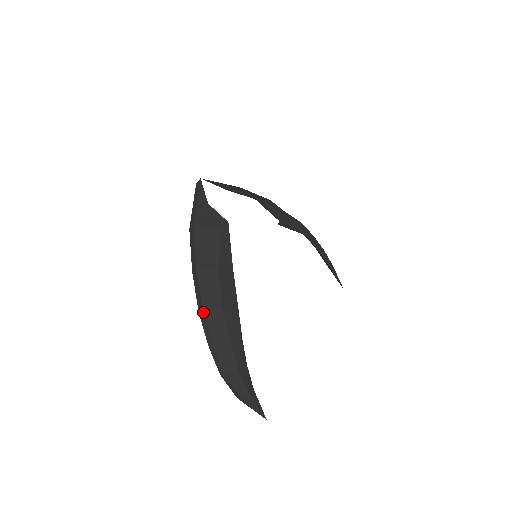
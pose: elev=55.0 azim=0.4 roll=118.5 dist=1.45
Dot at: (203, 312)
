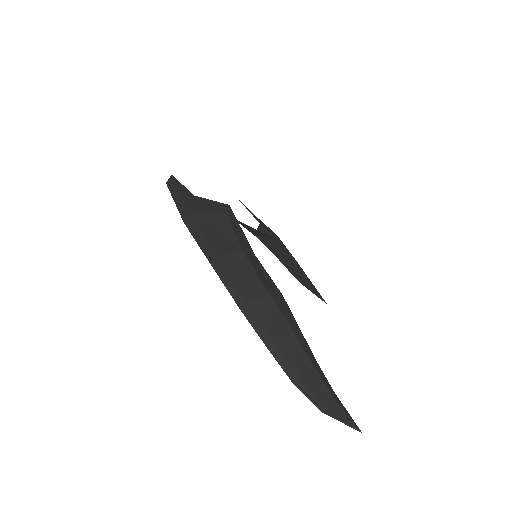
Dot at: (247, 304)
